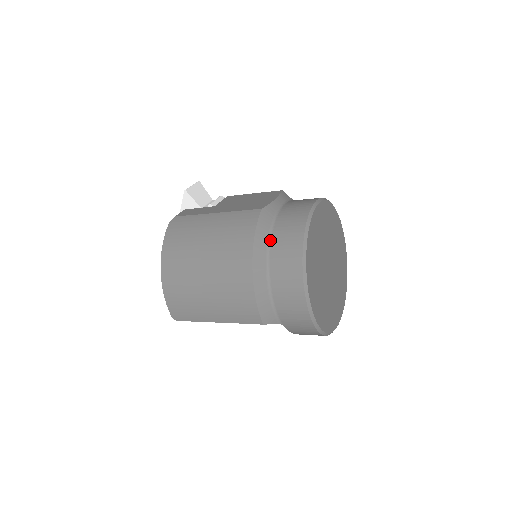
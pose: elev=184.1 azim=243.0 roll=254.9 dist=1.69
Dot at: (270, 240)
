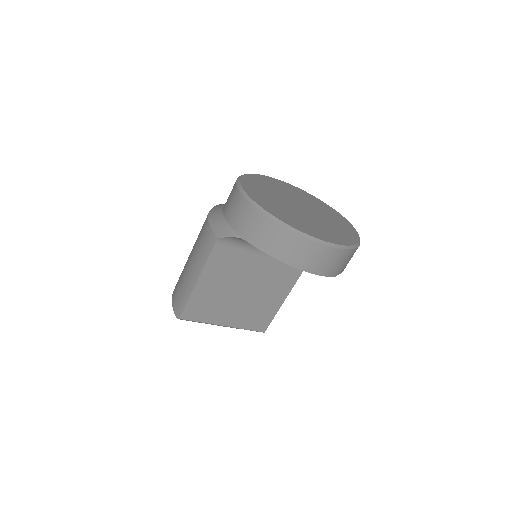
Dot at: occluded
